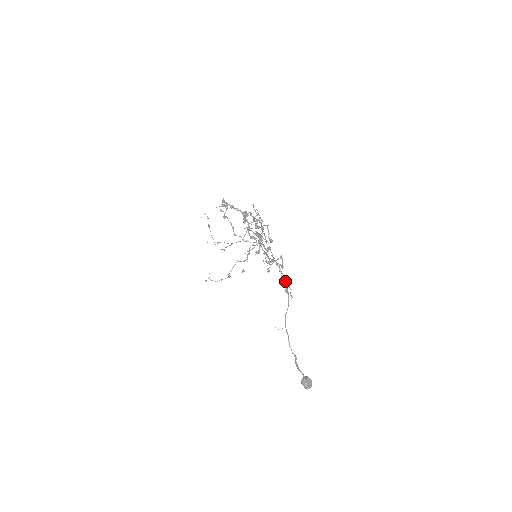
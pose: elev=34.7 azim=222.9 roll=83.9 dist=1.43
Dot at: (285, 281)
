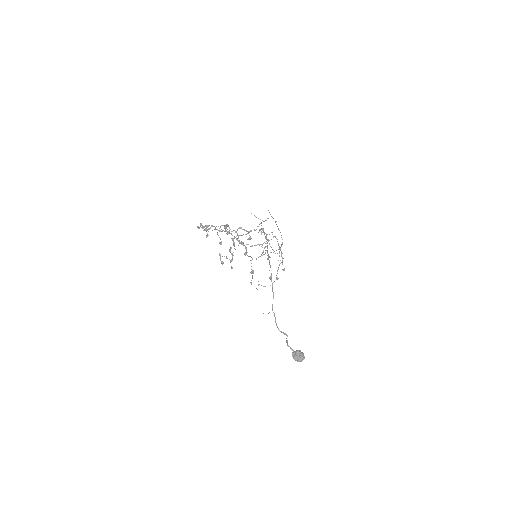
Dot at: (251, 271)
